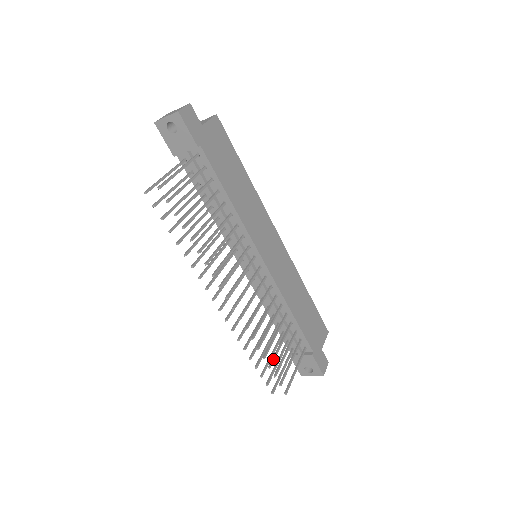
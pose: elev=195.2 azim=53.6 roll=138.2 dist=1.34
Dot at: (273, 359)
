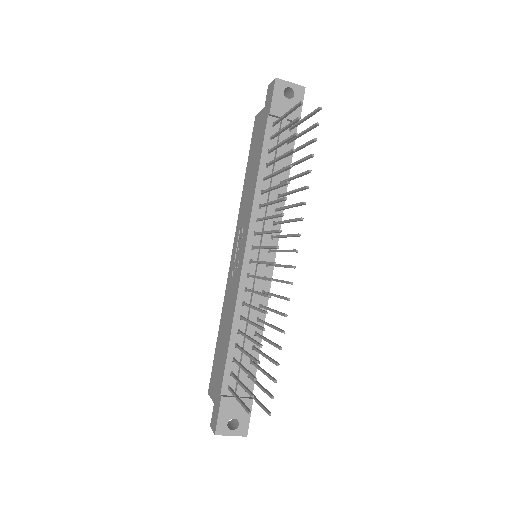
Dot at: occluded
